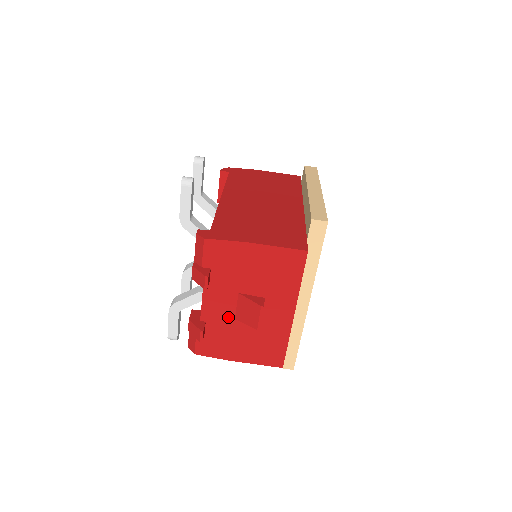
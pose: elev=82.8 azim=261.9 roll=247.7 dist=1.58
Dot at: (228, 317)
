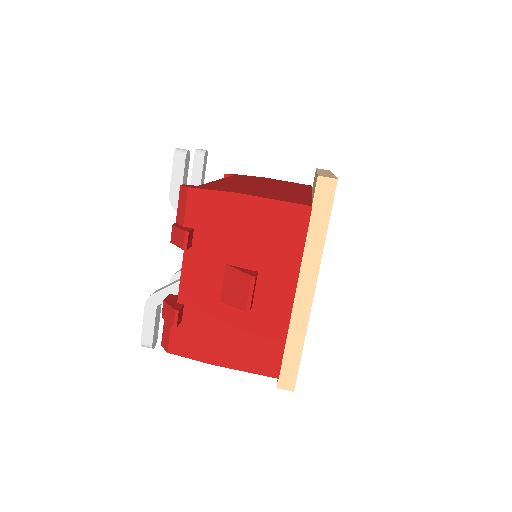
Dot at: (212, 299)
